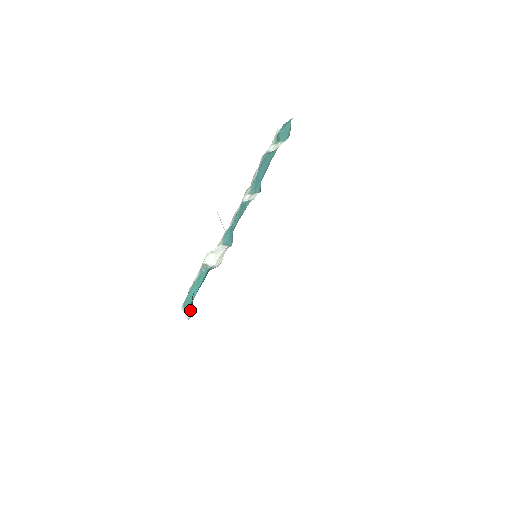
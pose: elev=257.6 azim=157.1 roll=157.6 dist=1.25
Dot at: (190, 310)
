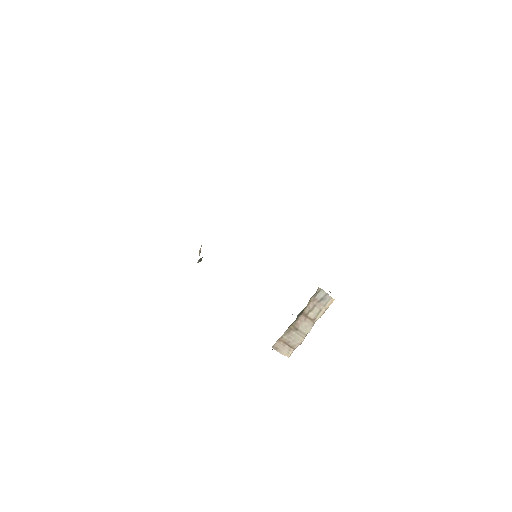
Dot at: occluded
